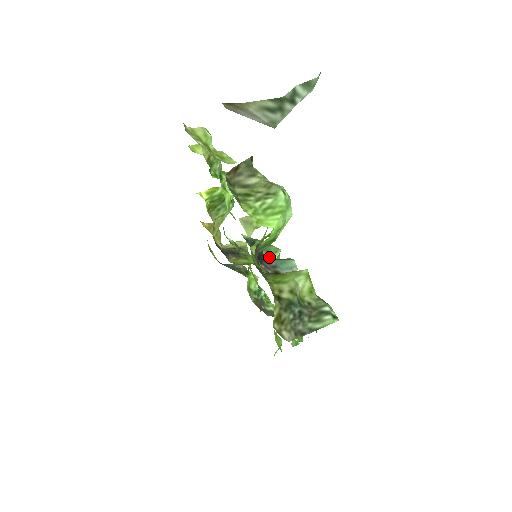
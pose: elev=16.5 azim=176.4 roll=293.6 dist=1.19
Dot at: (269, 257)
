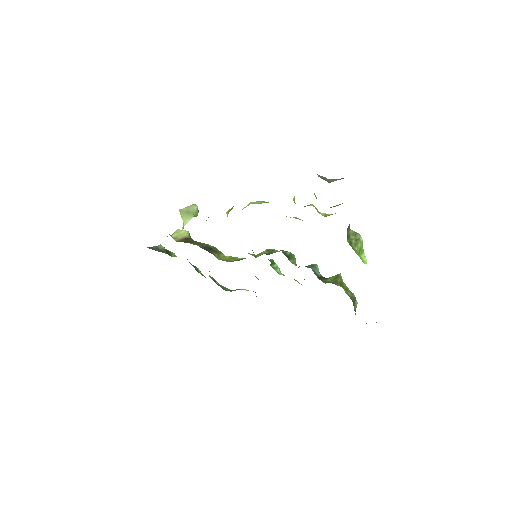
Dot at: occluded
